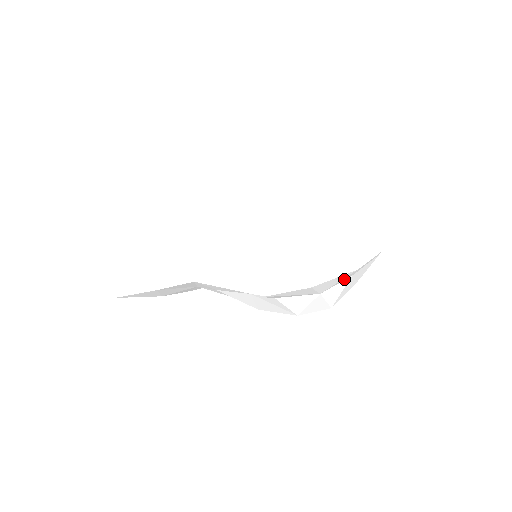
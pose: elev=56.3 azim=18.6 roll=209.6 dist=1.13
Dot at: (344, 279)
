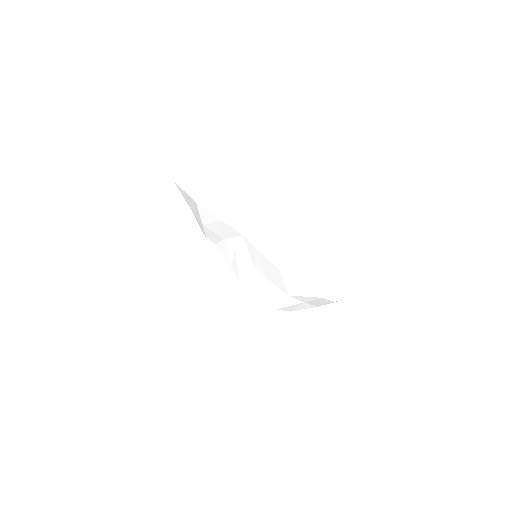
Dot at: (304, 299)
